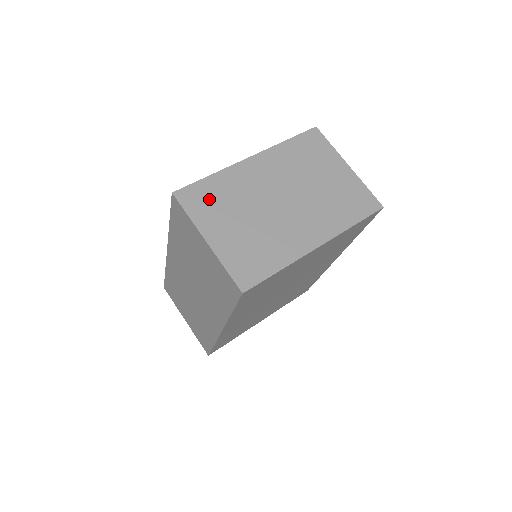
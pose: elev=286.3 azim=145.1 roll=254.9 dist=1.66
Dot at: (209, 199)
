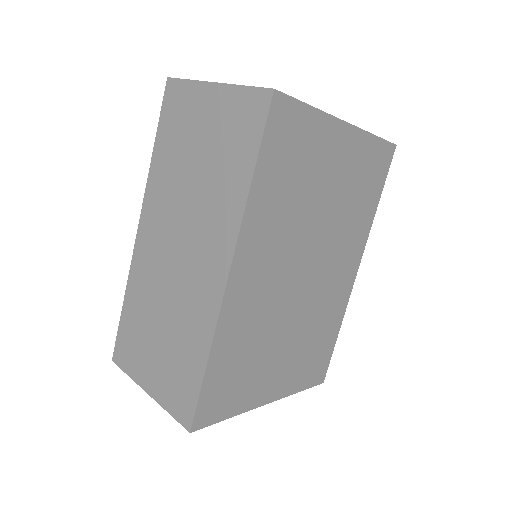
Dot at: occluded
